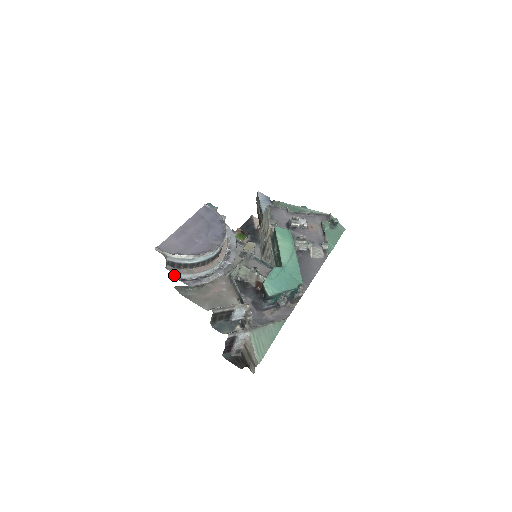
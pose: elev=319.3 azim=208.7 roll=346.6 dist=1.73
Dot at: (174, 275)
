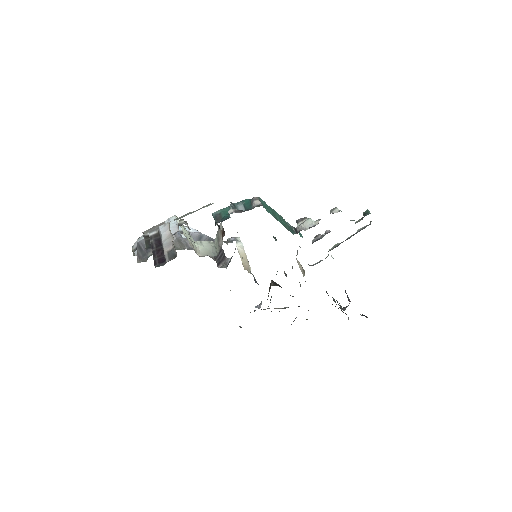
Dot at: (136, 253)
